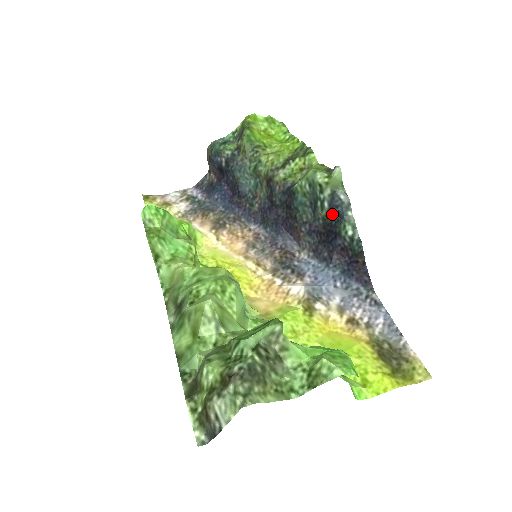
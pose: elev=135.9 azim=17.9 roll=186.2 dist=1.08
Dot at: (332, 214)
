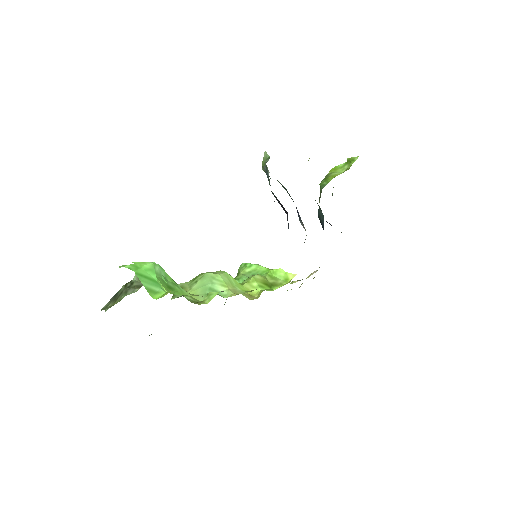
Dot at: occluded
